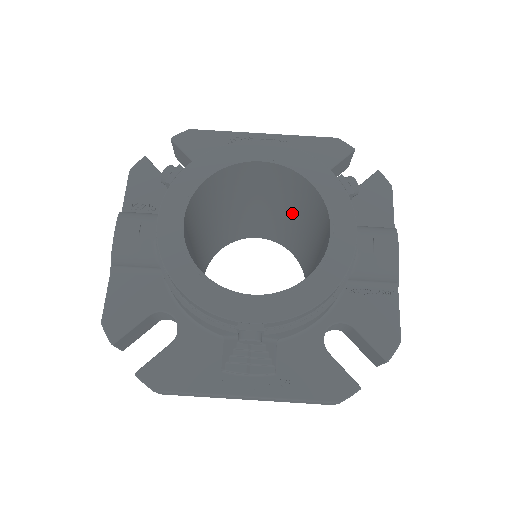
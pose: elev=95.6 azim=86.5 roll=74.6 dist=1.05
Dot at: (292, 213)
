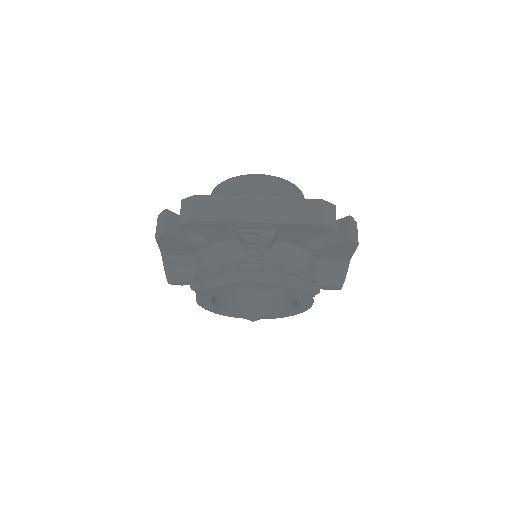
Dot at: occluded
